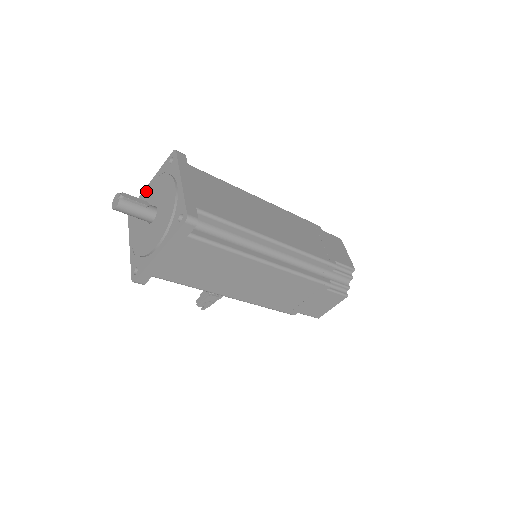
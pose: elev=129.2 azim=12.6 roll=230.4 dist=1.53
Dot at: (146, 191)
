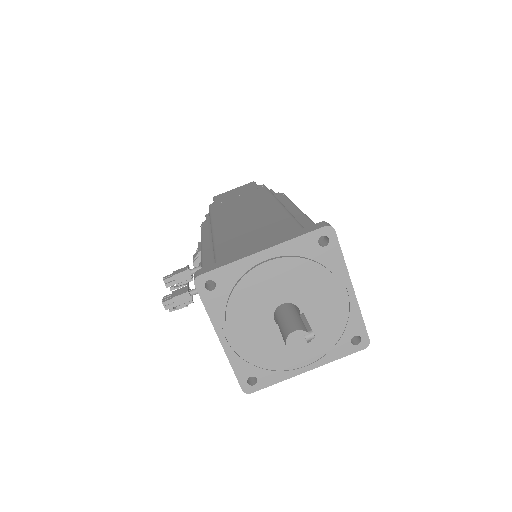
Dot at: (259, 268)
